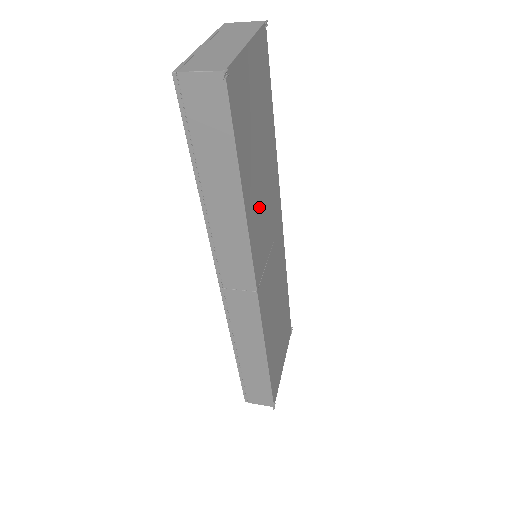
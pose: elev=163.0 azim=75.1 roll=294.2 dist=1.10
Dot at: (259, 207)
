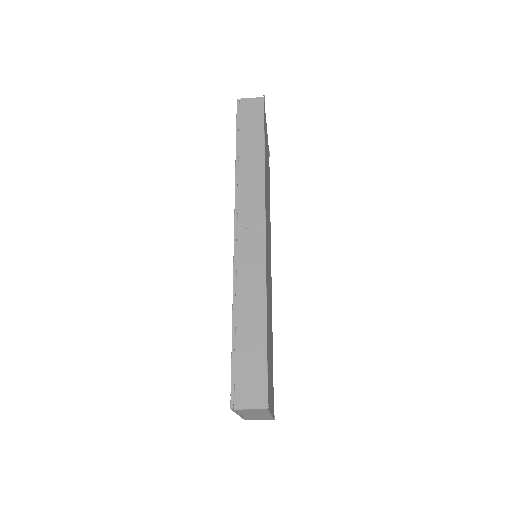
Dot at: occluded
